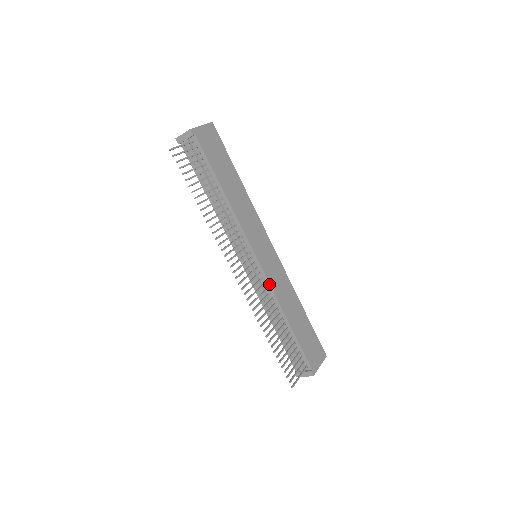
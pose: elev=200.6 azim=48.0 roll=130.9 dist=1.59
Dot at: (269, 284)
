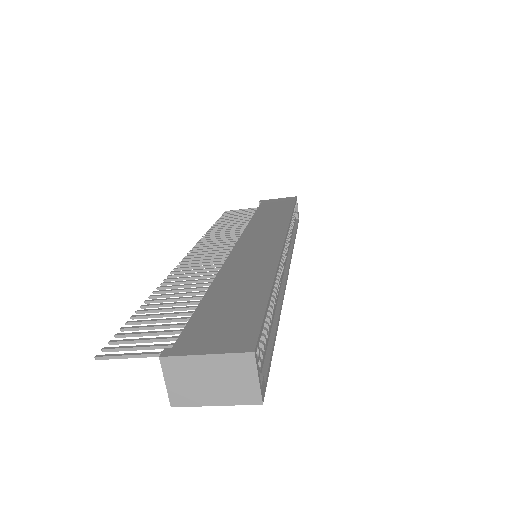
Dot at: (227, 259)
